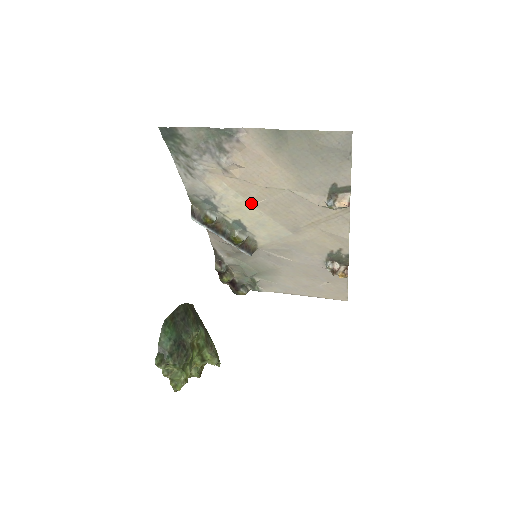
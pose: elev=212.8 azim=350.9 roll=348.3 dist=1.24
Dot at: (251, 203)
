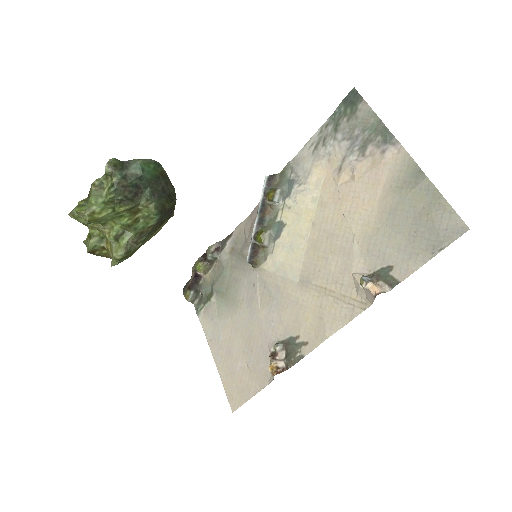
Dot at: (314, 218)
